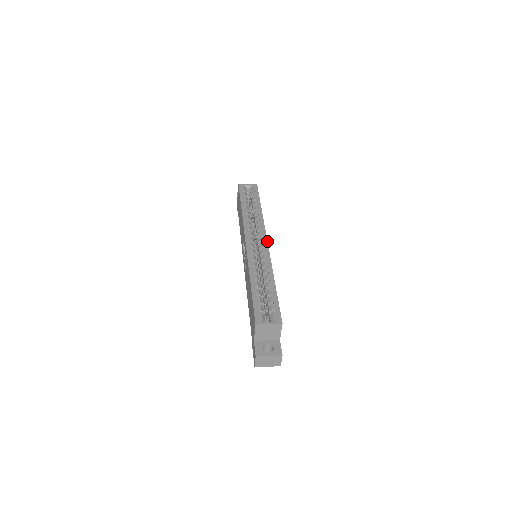
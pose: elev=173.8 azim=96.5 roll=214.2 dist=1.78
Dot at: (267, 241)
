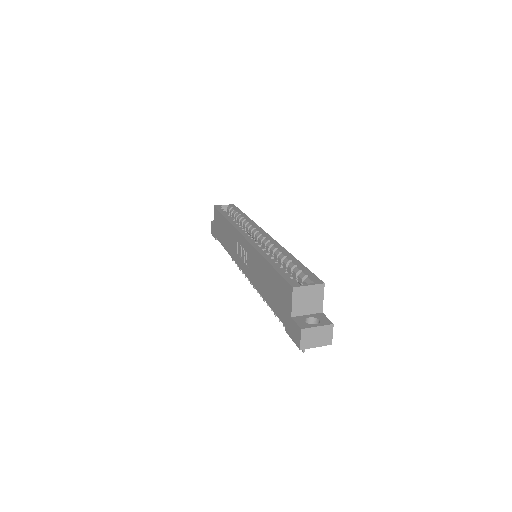
Dot at: (267, 233)
